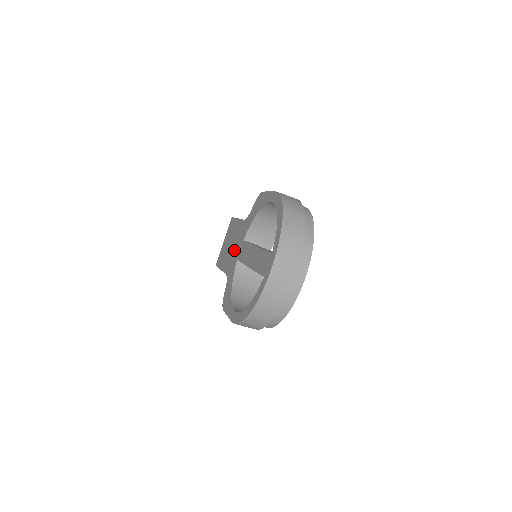
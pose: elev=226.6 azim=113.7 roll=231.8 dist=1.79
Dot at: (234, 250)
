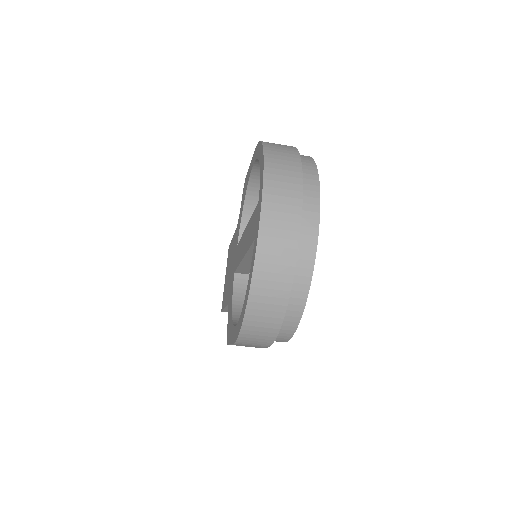
Dot at: (231, 269)
